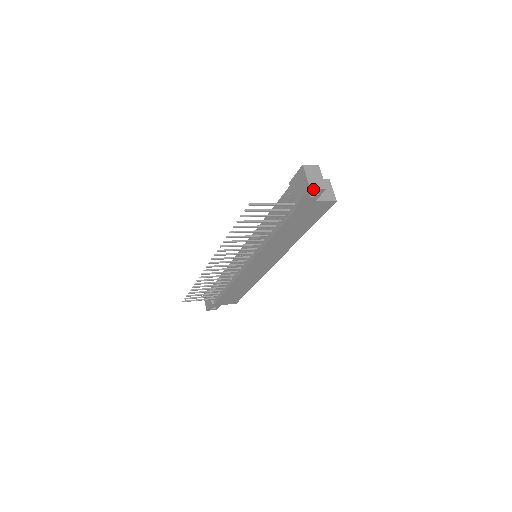
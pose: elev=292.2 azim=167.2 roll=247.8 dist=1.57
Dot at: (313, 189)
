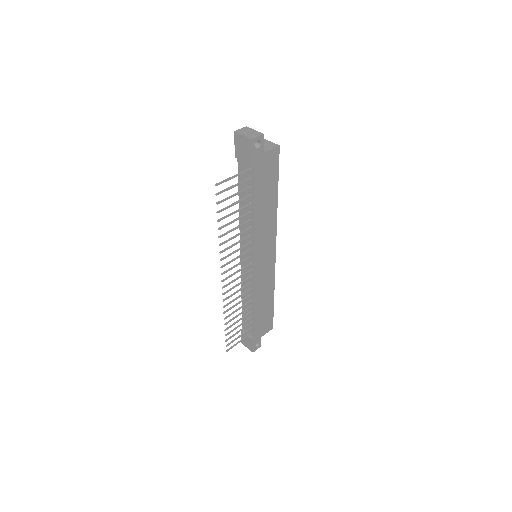
Dot at: (254, 139)
